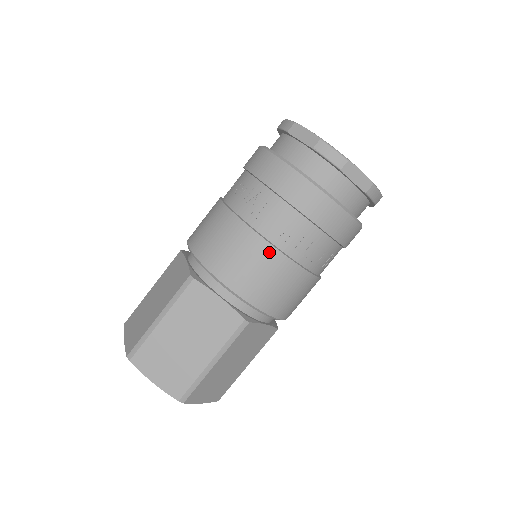
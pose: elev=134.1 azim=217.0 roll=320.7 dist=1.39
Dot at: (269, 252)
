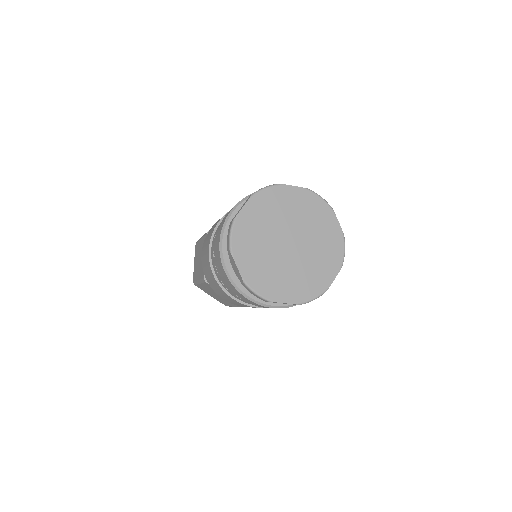
Dot at: (238, 302)
